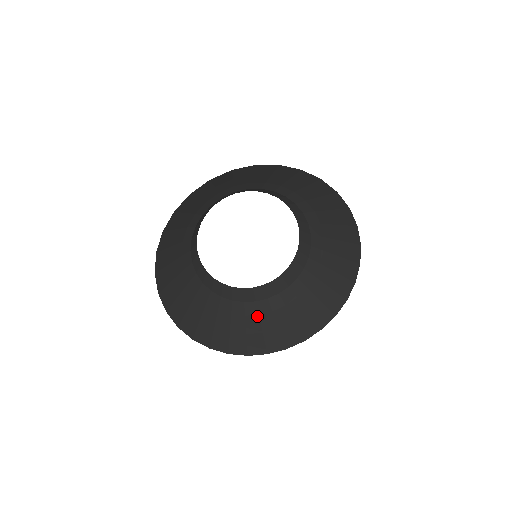
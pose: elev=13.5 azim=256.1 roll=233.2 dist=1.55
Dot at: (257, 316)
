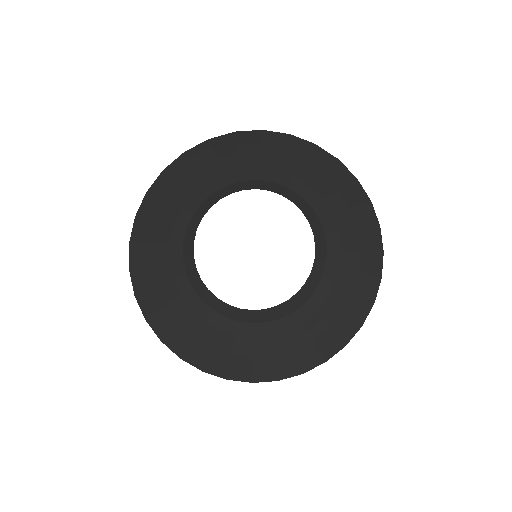
Dot at: (267, 338)
